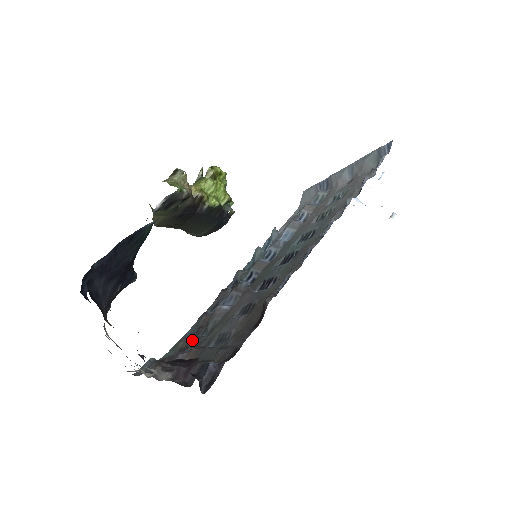
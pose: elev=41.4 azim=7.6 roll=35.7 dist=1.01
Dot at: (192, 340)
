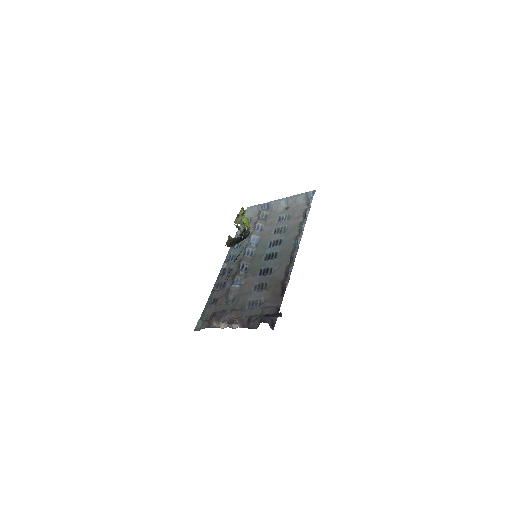
Dot at: (220, 307)
